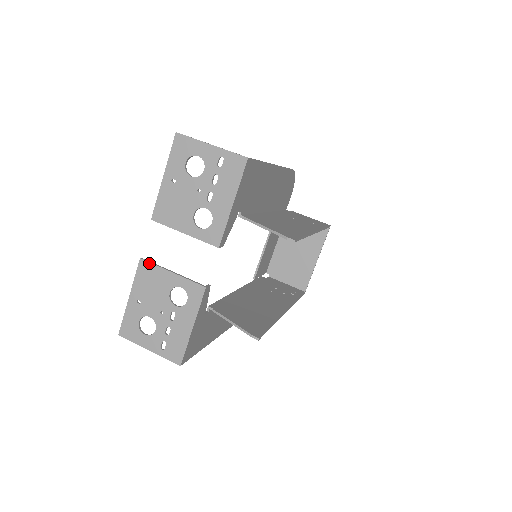
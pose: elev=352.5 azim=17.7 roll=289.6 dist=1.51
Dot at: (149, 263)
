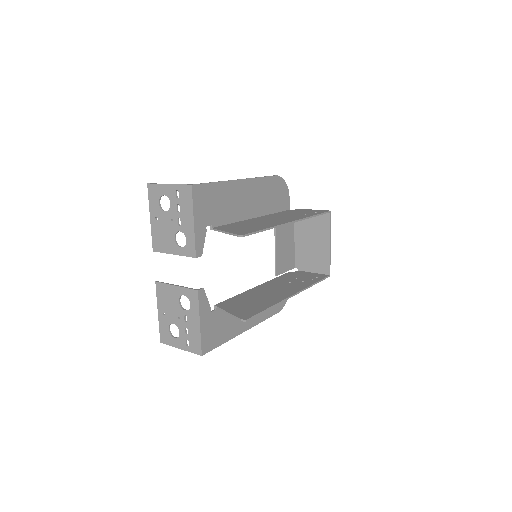
Dot at: (161, 283)
